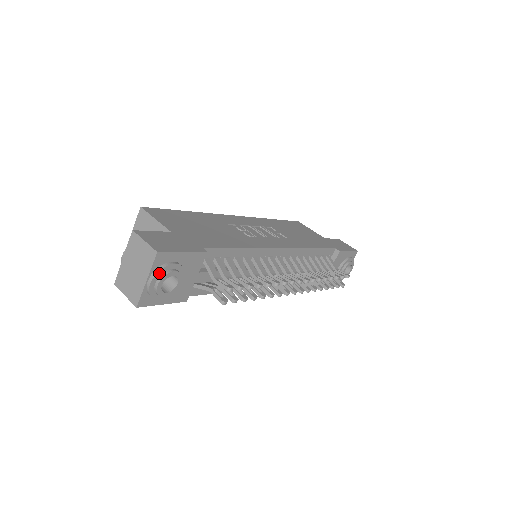
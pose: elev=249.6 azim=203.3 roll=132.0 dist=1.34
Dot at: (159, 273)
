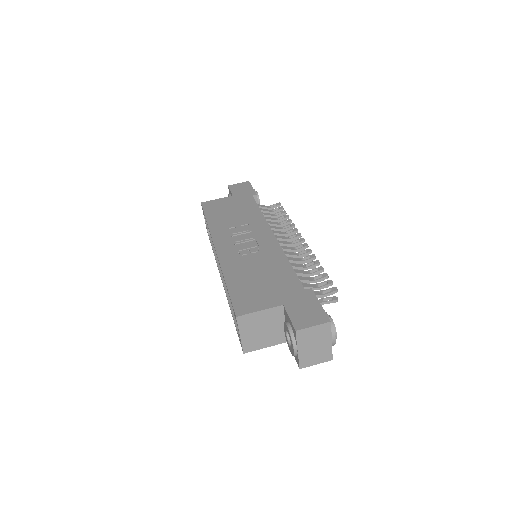
Dot at: (333, 330)
